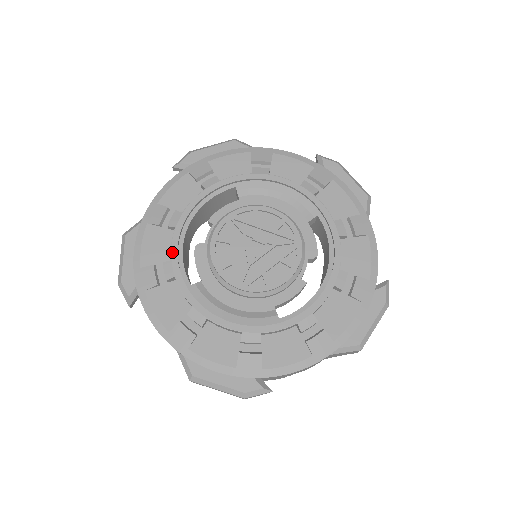
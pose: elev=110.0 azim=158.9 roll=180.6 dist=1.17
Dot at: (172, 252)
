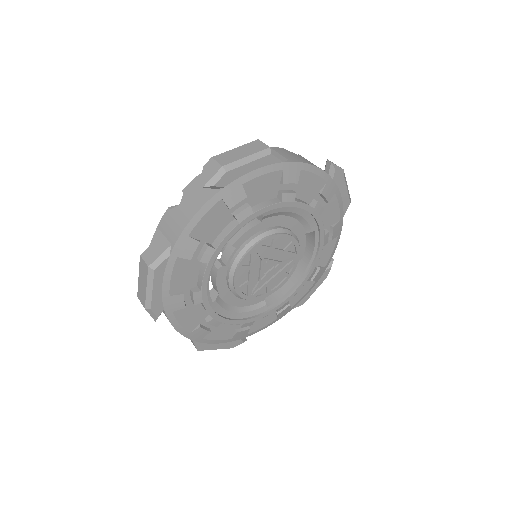
Dot at: (203, 285)
